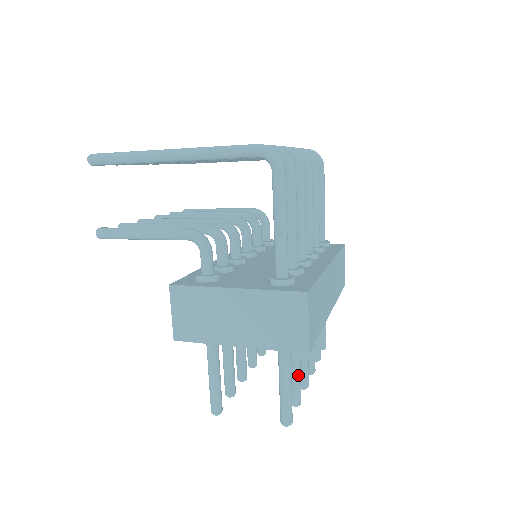
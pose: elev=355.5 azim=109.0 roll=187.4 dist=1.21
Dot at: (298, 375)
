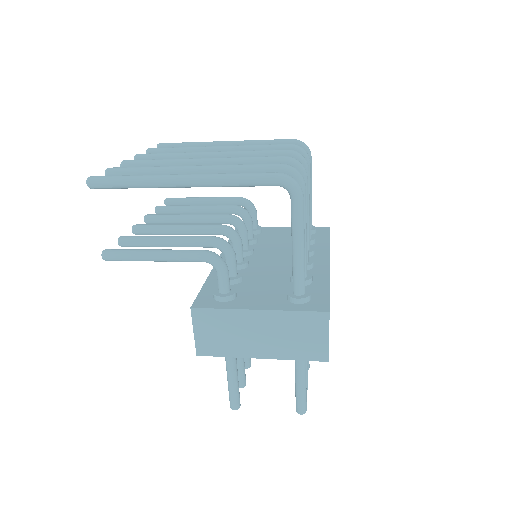
Dot at: (306, 367)
